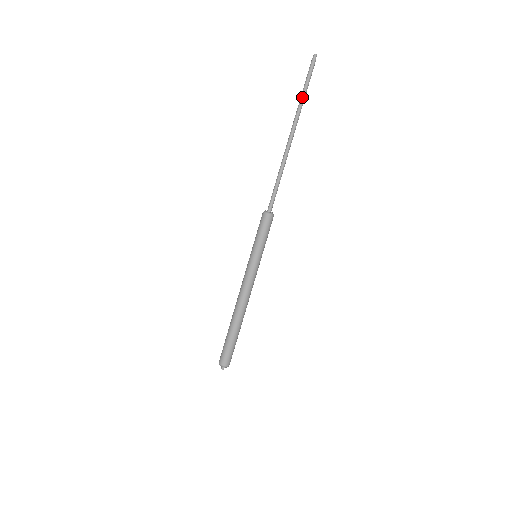
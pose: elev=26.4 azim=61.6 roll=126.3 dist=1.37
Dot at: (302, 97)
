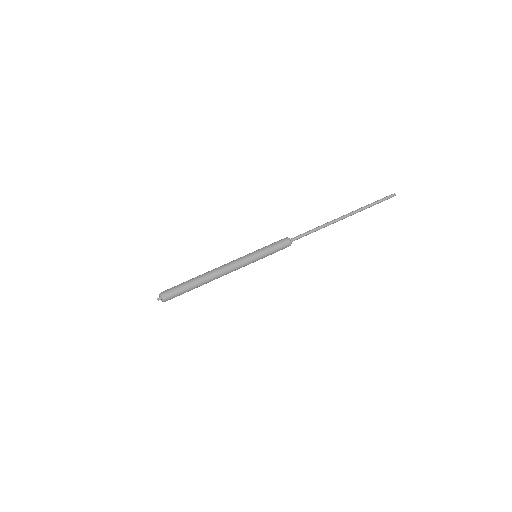
Dot at: (369, 206)
